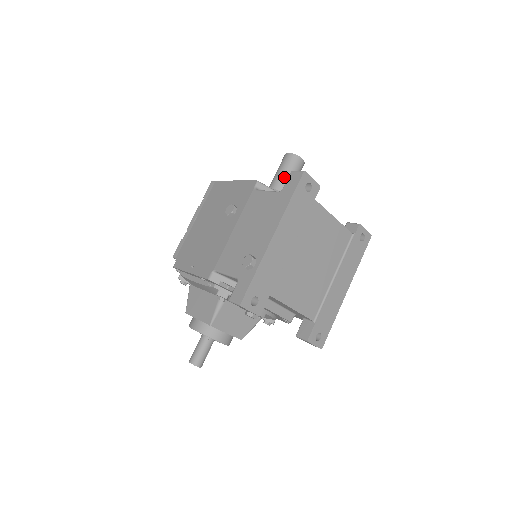
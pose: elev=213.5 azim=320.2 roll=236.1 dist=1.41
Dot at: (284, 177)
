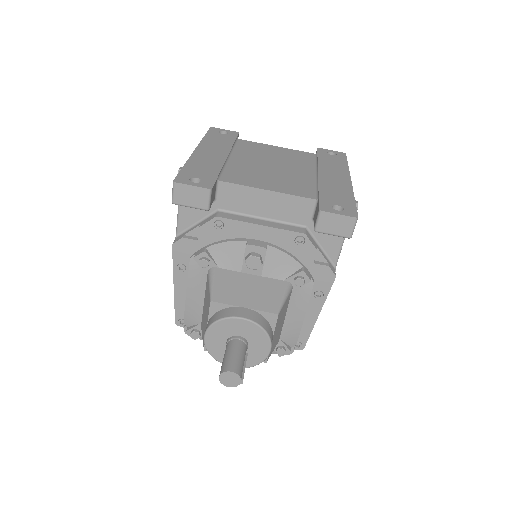
Dot at: occluded
